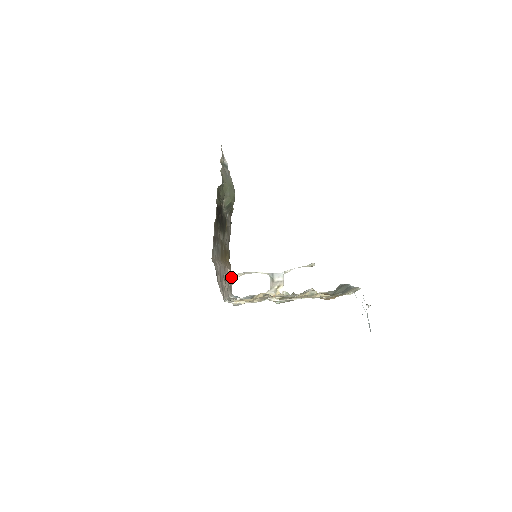
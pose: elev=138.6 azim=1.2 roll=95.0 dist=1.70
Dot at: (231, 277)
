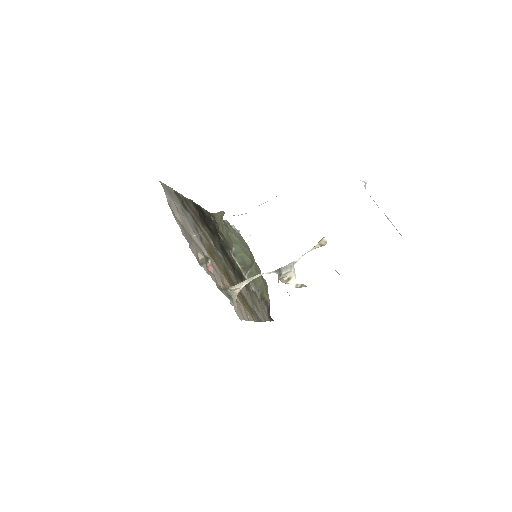
Dot at: (232, 289)
